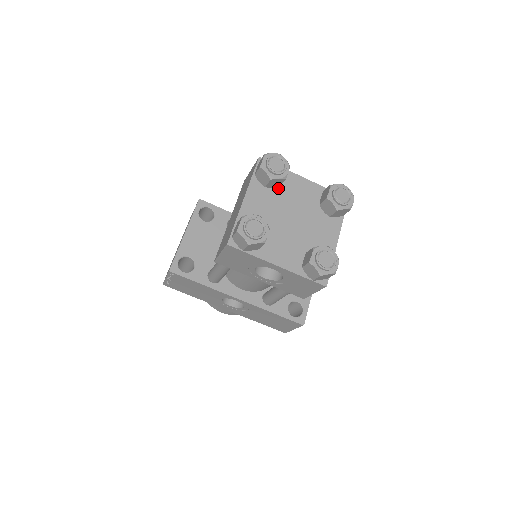
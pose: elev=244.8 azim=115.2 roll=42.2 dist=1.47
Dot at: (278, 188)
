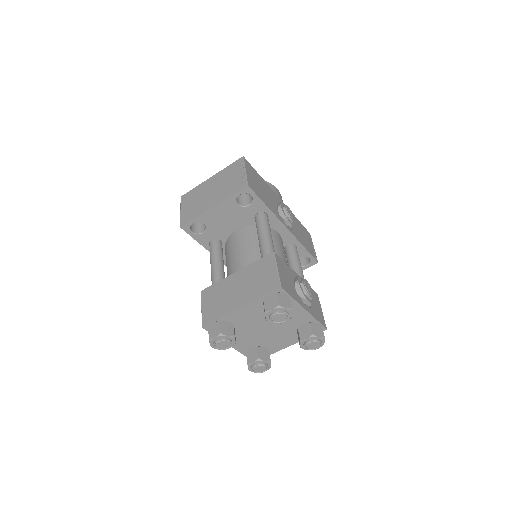
Dot at: occluded
